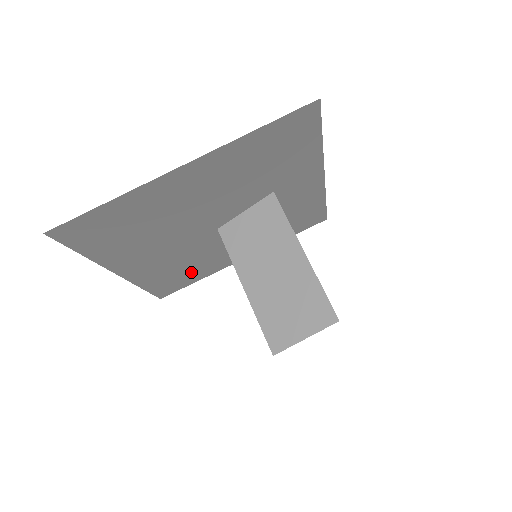
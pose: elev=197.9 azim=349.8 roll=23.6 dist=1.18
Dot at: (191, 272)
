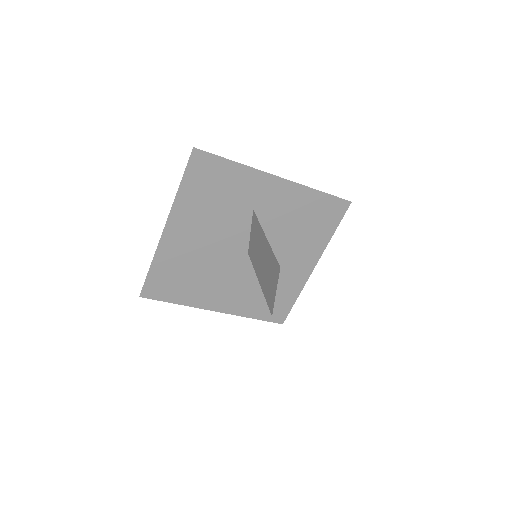
Dot at: (278, 294)
